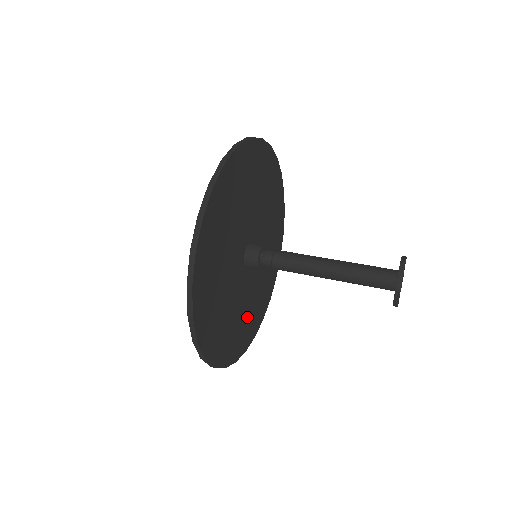
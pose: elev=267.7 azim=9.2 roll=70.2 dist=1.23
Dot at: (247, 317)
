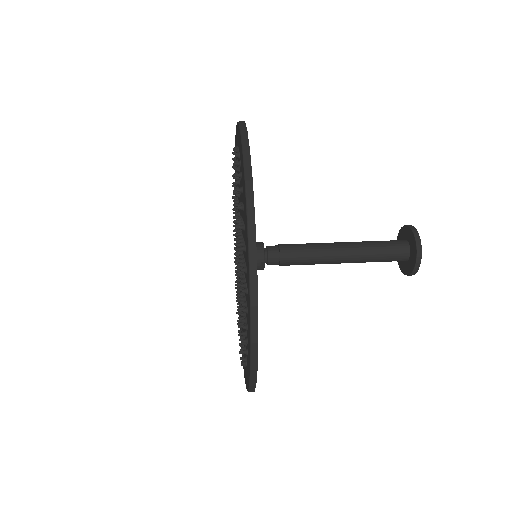
Dot at: occluded
